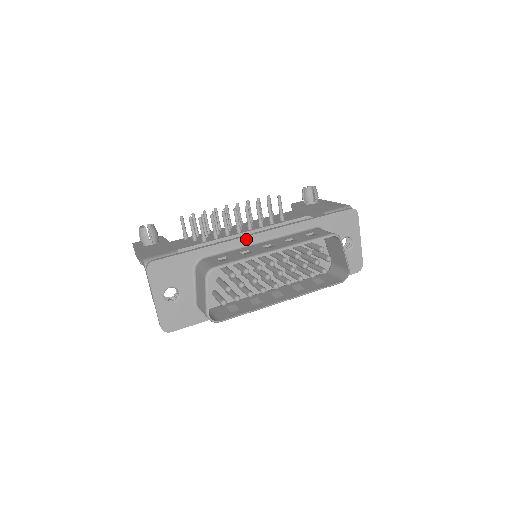
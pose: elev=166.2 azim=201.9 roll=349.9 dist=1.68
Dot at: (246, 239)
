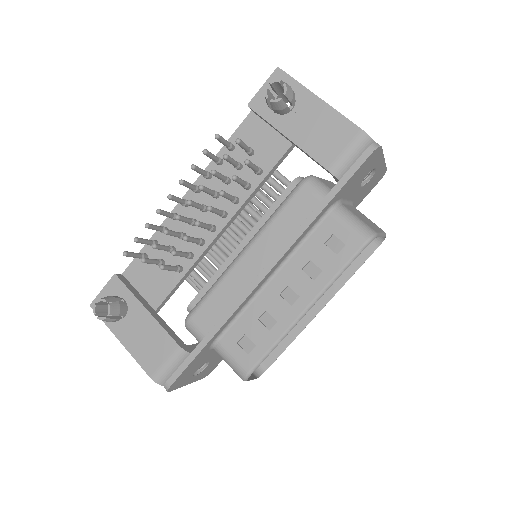
Dot at: (252, 293)
